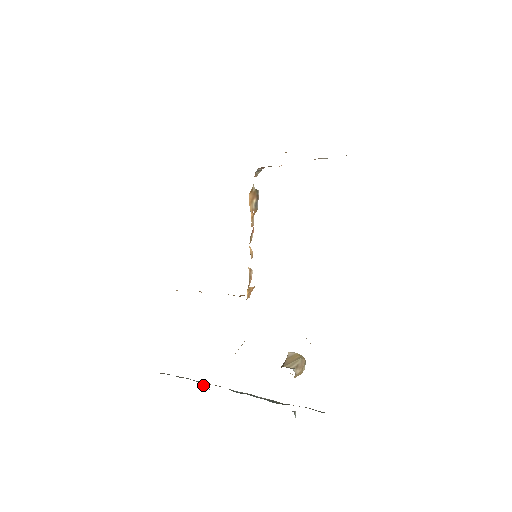
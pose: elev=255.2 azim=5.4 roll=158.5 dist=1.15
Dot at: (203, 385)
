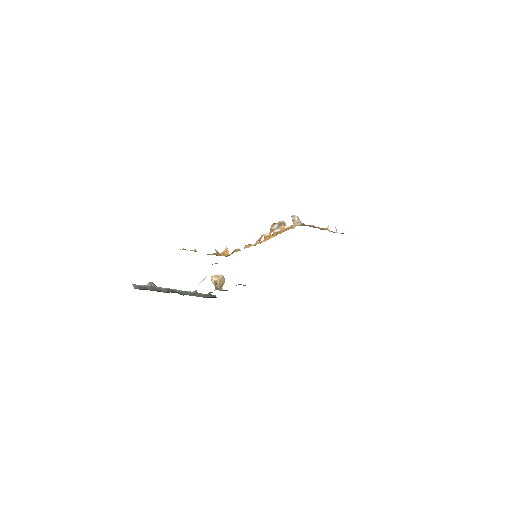
Dot at: (153, 284)
